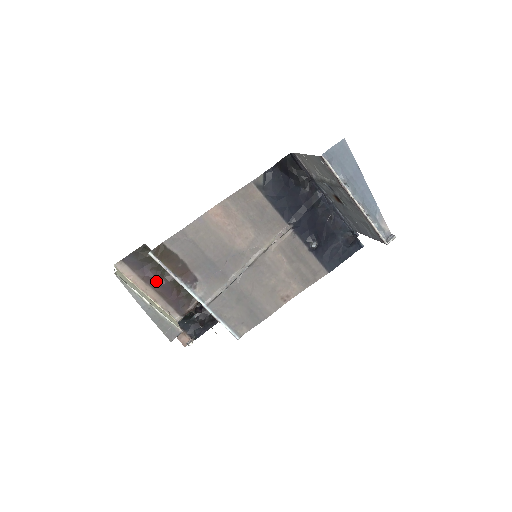
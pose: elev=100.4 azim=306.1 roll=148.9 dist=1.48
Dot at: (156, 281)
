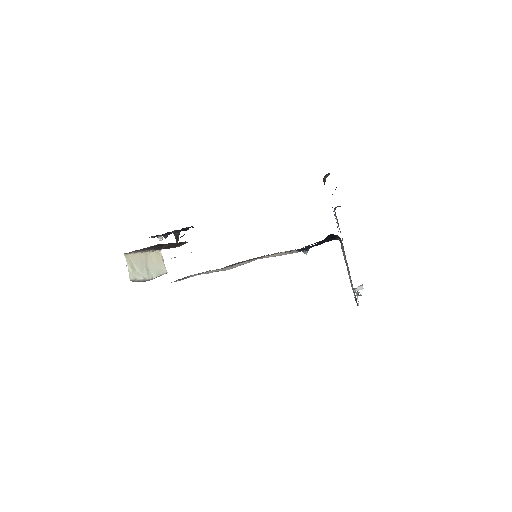
Dot at: (157, 249)
